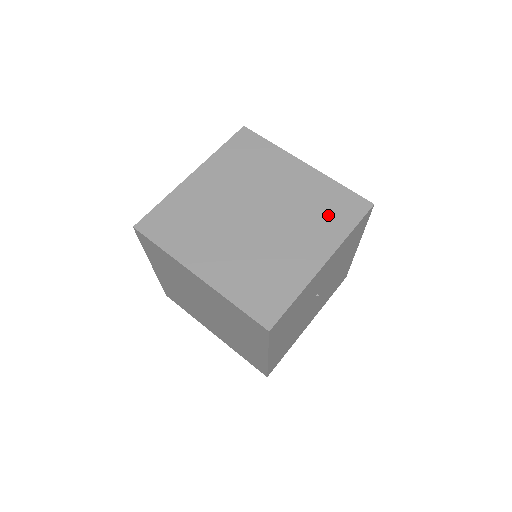
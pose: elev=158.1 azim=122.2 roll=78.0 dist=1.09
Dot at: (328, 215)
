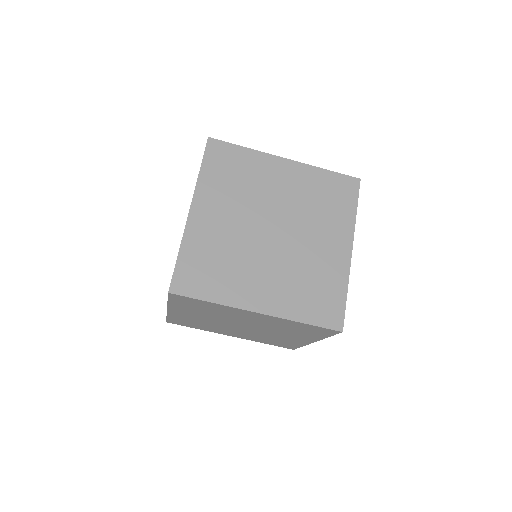
Dot at: (331, 205)
